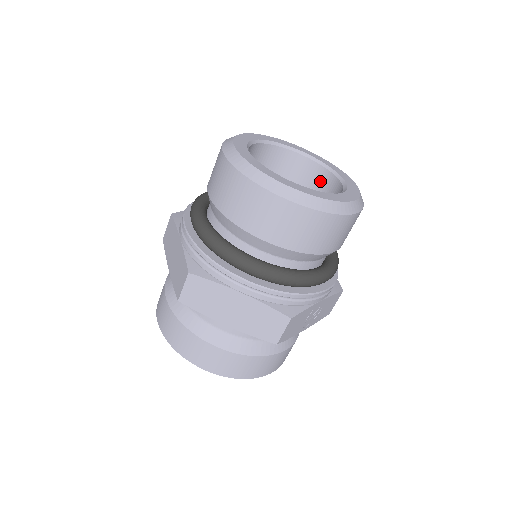
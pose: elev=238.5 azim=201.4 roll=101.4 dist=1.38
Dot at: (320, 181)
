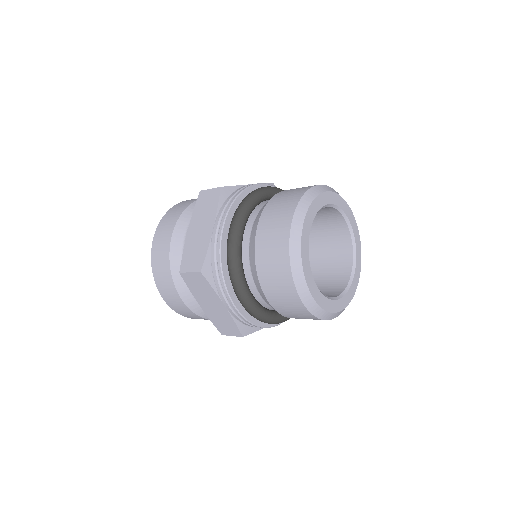
Dot at: (342, 250)
